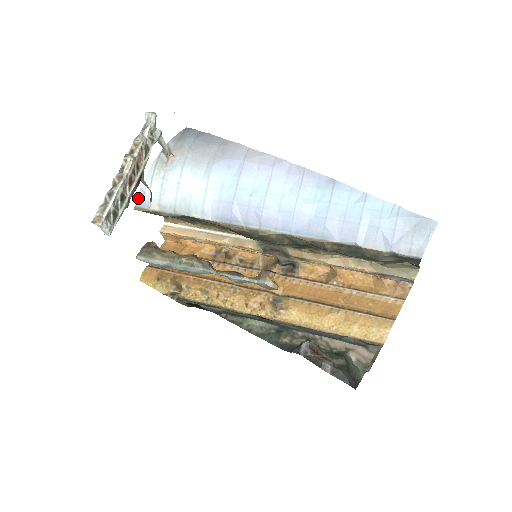
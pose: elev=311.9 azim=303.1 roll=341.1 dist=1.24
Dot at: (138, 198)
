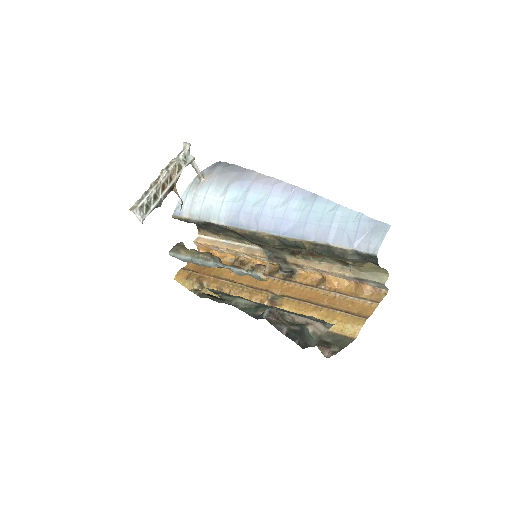
Dot at: (176, 209)
